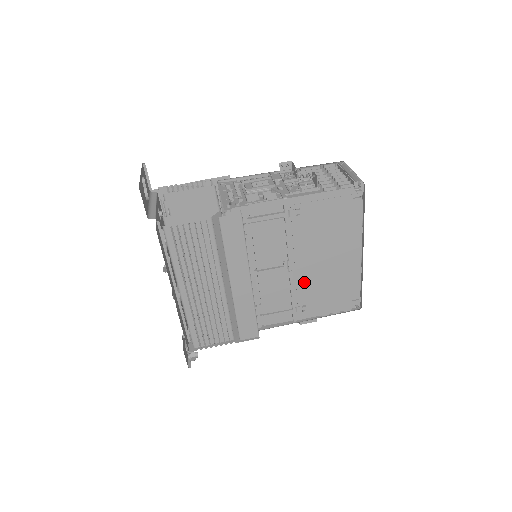
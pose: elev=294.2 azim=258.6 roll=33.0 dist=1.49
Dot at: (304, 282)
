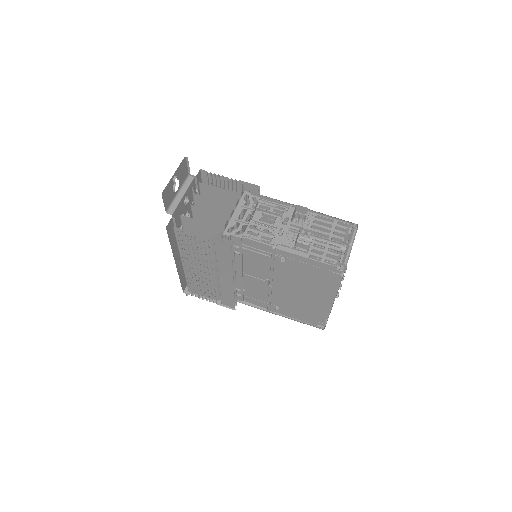
Dot at: (281, 296)
